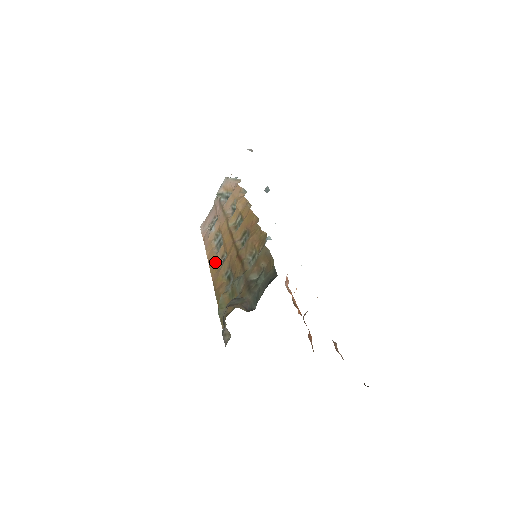
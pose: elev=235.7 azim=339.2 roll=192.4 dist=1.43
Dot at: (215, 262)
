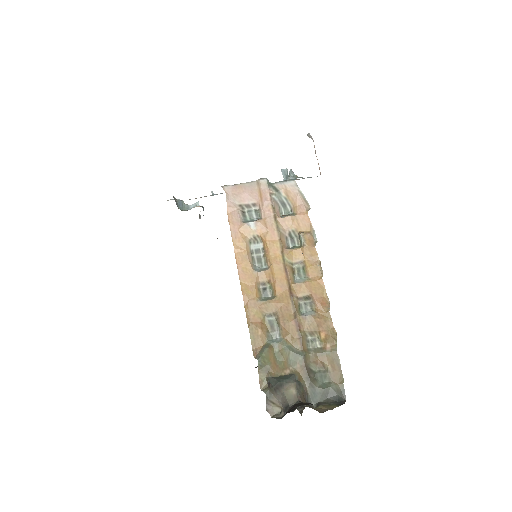
Dot at: (252, 281)
